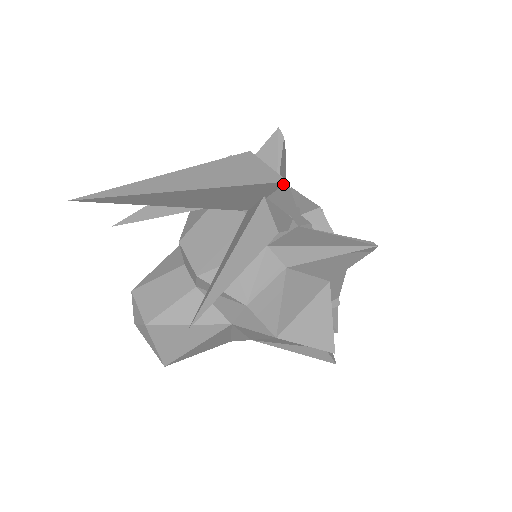
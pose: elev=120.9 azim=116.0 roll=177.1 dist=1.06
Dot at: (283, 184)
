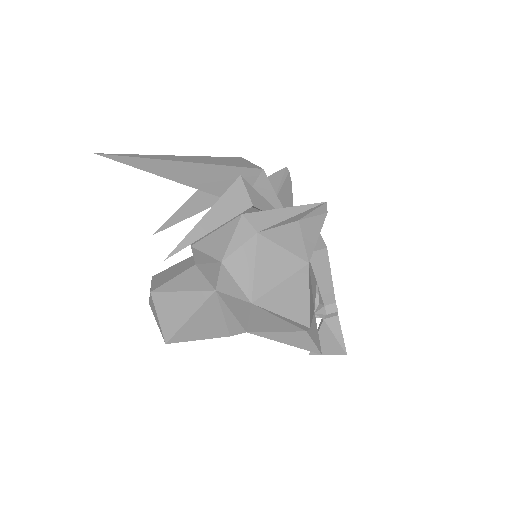
Dot at: (260, 172)
